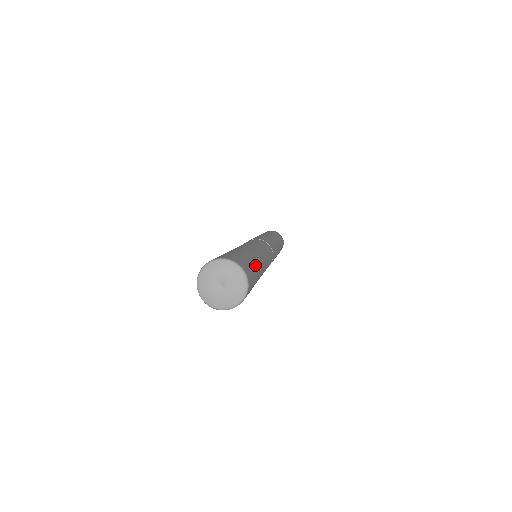
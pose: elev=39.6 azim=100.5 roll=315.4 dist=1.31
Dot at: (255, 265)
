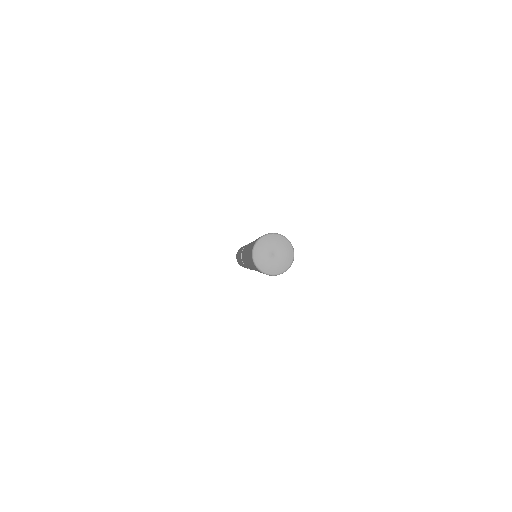
Dot at: occluded
